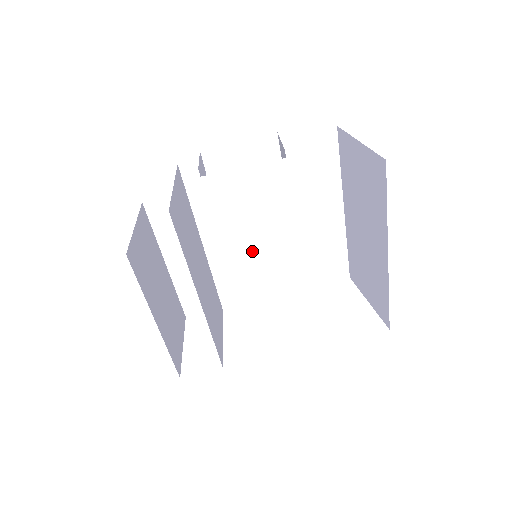
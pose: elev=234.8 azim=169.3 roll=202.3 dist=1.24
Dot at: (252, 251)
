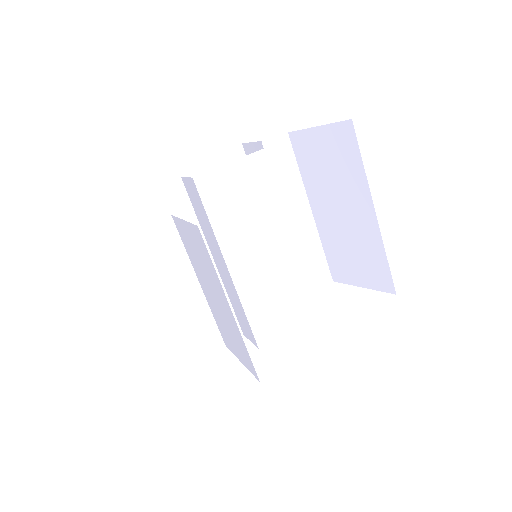
Dot at: (251, 251)
